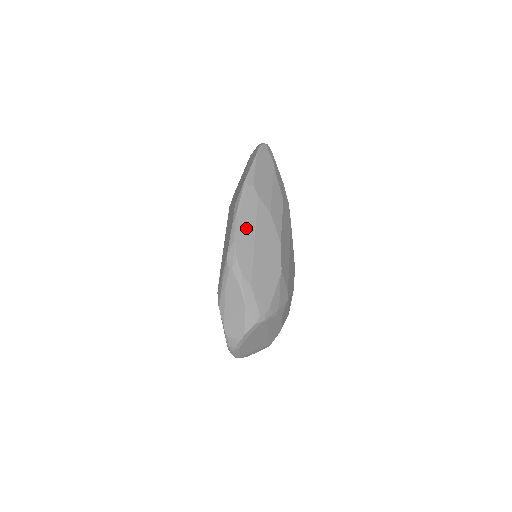
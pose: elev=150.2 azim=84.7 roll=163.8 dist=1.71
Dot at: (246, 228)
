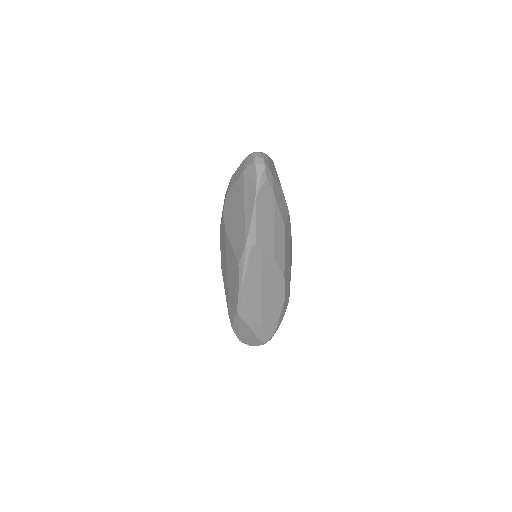
Dot at: (253, 286)
